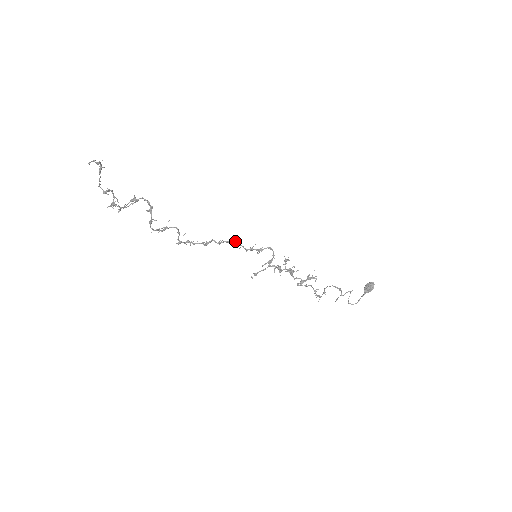
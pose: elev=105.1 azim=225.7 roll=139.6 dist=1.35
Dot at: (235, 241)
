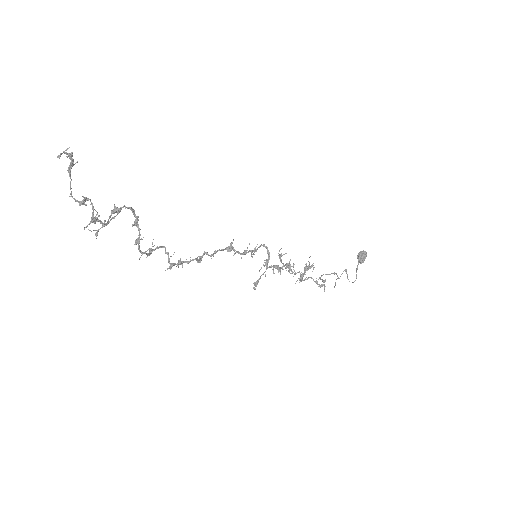
Dot at: (227, 247)
